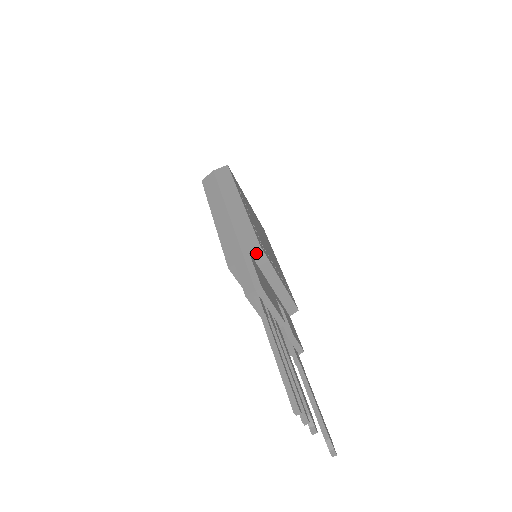
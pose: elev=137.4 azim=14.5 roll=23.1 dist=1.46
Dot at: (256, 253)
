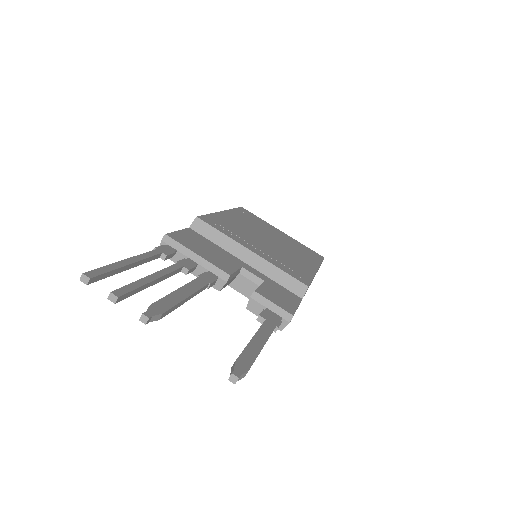
Dot at: (199, 227)
